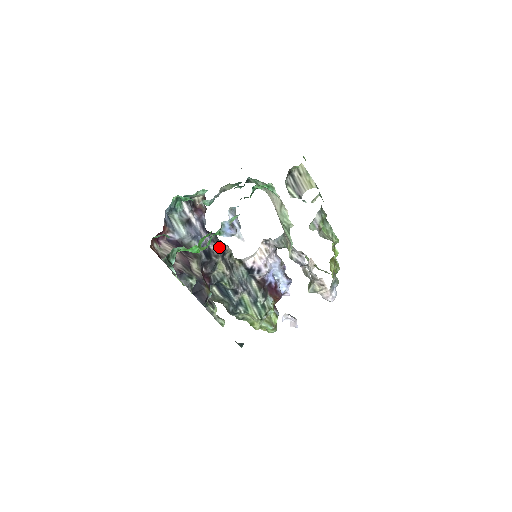
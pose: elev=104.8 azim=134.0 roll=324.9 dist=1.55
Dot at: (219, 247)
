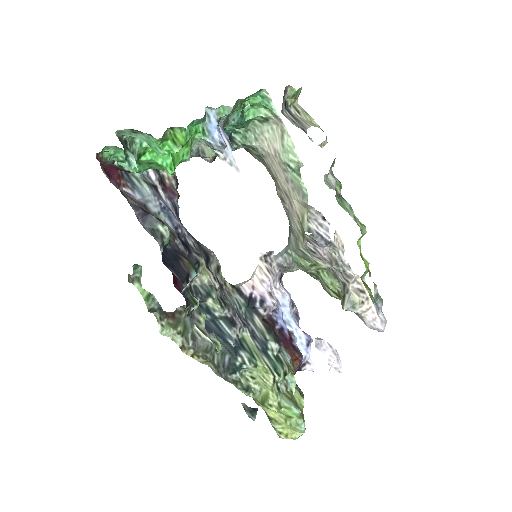
Dot at: (200, 248)
